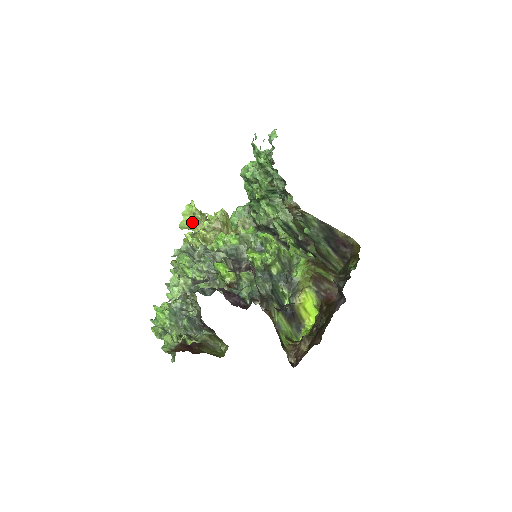
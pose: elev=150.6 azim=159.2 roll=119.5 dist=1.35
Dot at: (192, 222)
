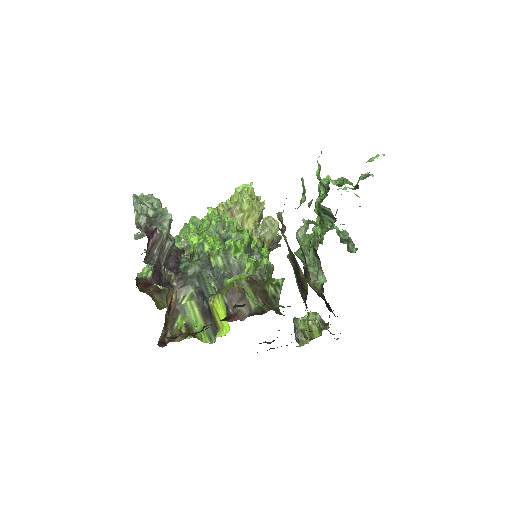
Dot at: occluded
